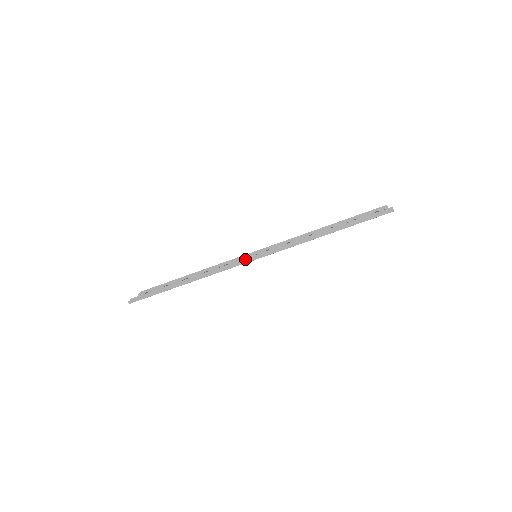
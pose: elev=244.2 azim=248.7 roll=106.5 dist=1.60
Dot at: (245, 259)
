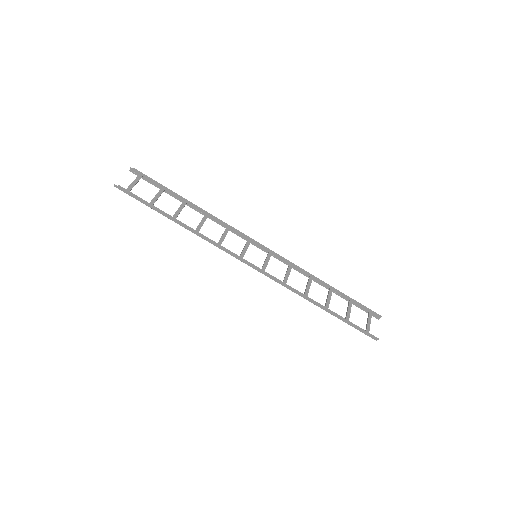
Dot at: (244, 259)
